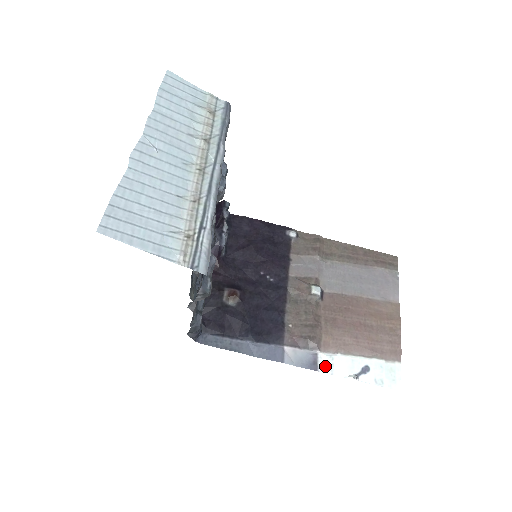
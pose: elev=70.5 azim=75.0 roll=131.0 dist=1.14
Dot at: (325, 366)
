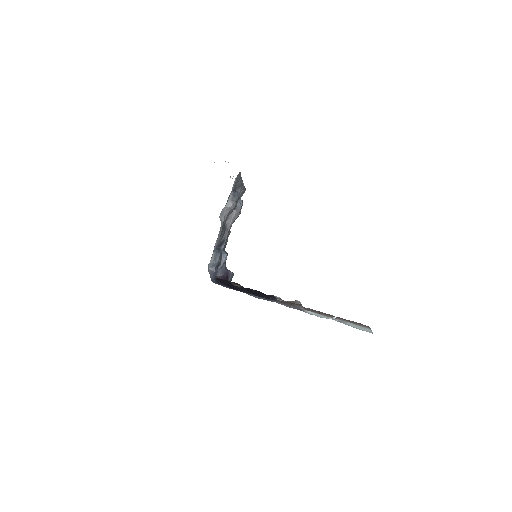
Dot at: (310, 313)
